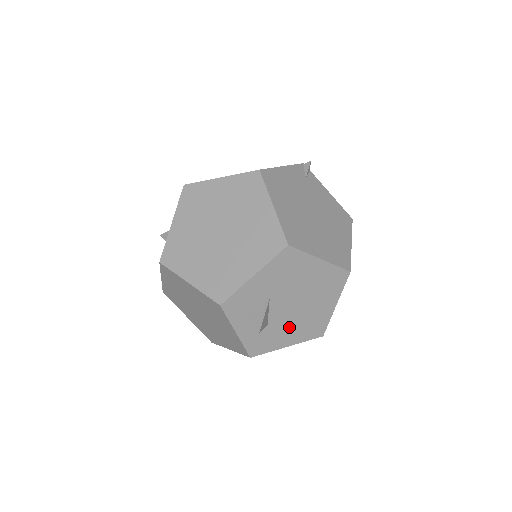
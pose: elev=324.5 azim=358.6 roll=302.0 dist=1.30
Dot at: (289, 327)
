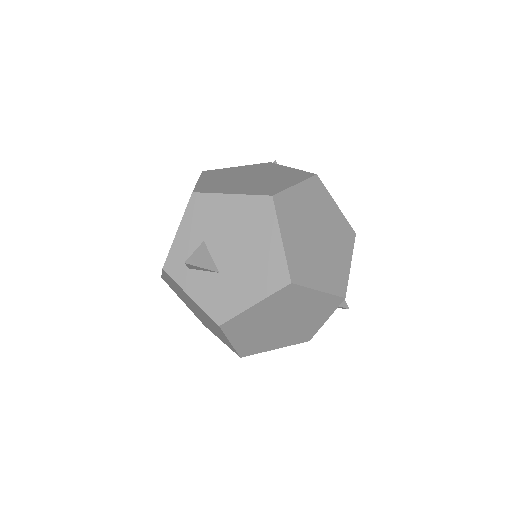
Dot at: occluded
